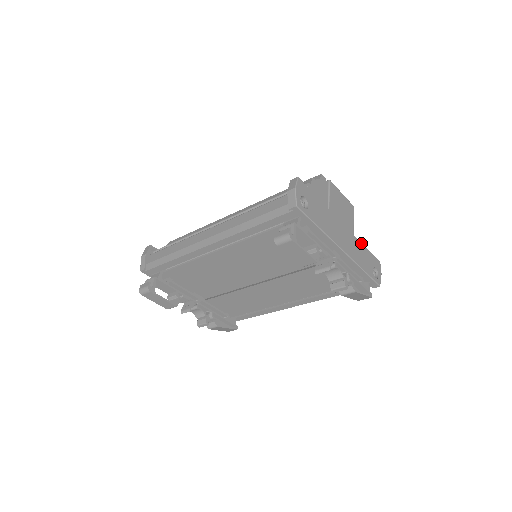
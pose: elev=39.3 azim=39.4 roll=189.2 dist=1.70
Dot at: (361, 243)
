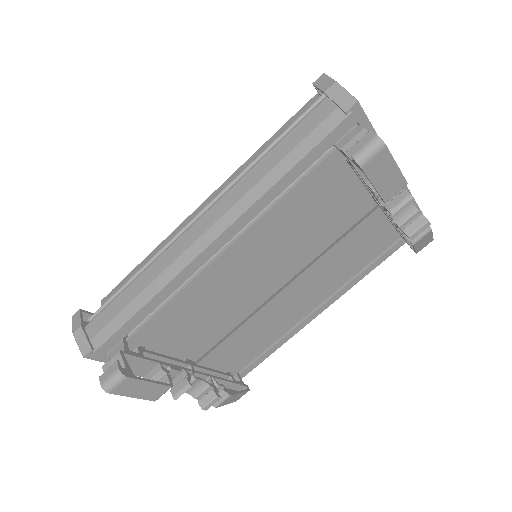
Dot at: occluded
